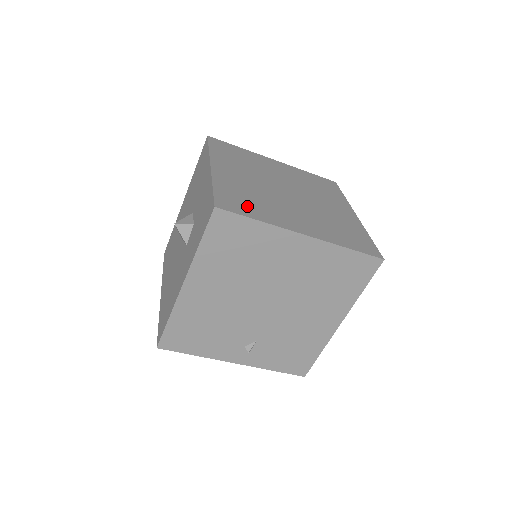
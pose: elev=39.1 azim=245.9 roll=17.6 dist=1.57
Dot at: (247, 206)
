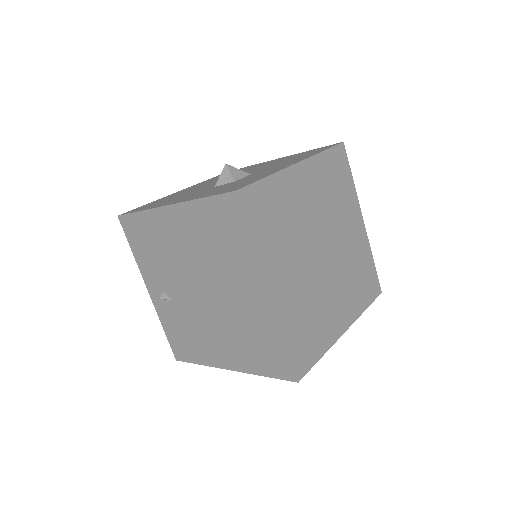
Dot at: (264, 221)
